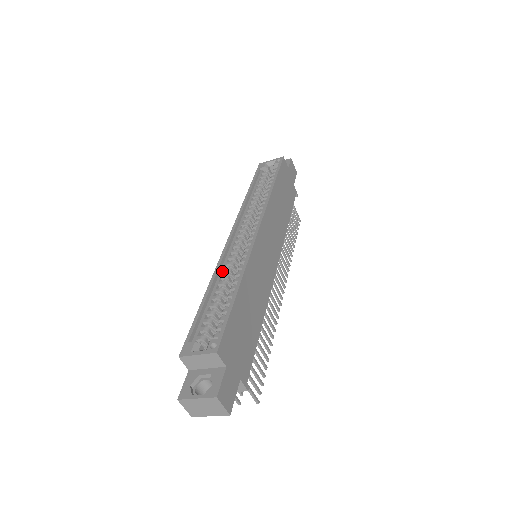
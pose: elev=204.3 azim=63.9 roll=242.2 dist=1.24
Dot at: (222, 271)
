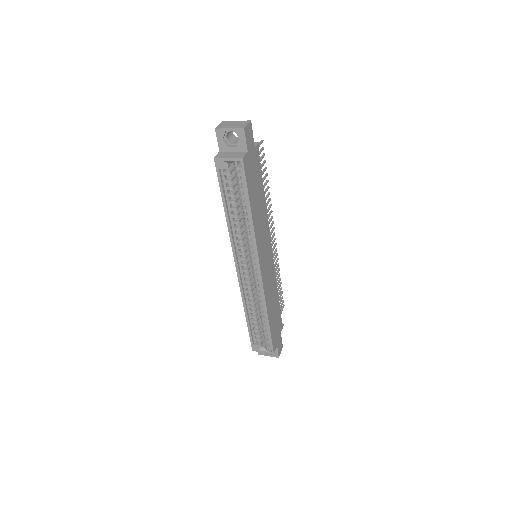
Dot at: (247, 299)
